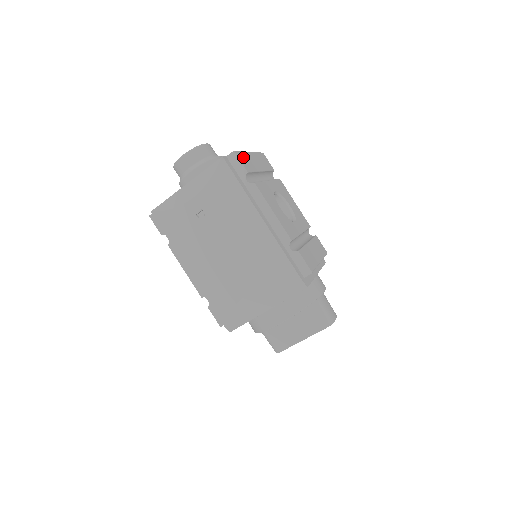
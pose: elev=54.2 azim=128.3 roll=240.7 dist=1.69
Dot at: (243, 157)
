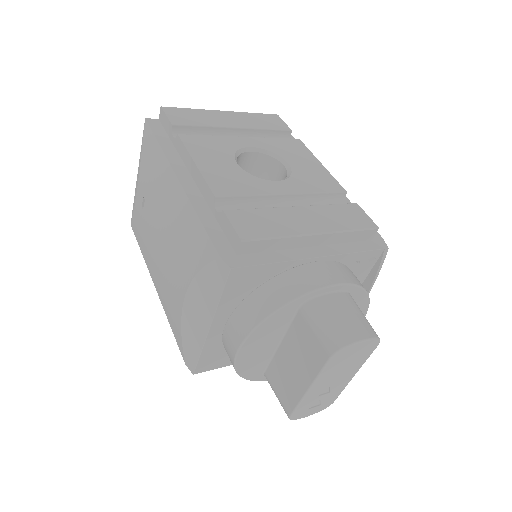
Dot at: (184, 113)
